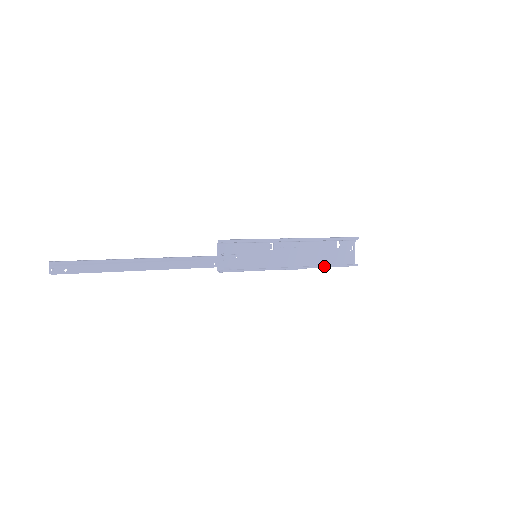
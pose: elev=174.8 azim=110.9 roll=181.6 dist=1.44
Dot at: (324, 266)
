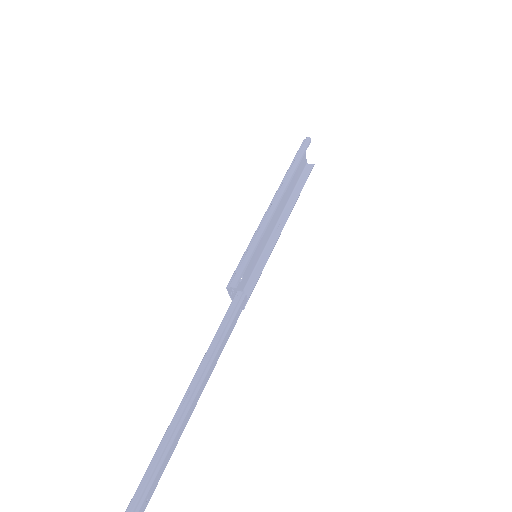
Dot at: (298, 197)
